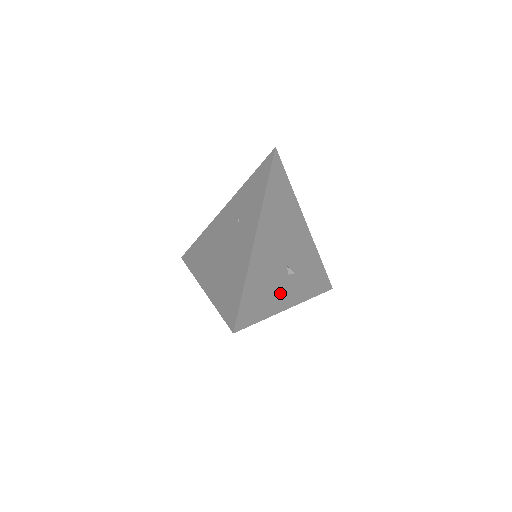
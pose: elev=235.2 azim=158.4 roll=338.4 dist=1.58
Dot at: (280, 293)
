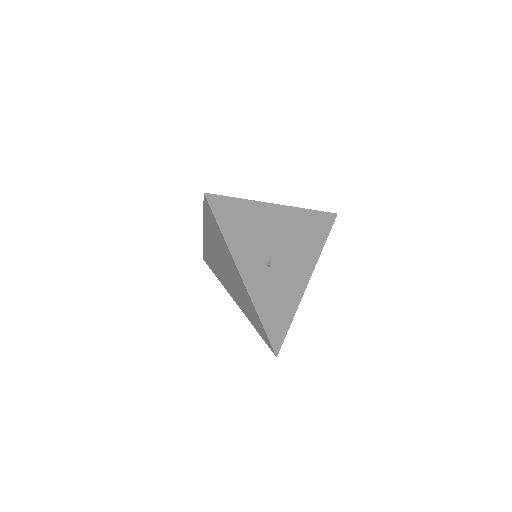
Dot at: (249, 256)
